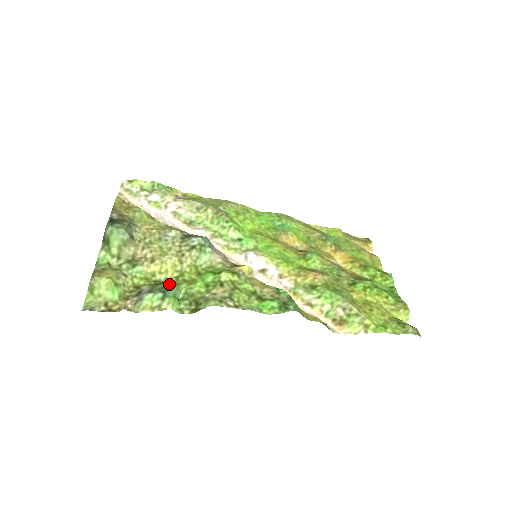
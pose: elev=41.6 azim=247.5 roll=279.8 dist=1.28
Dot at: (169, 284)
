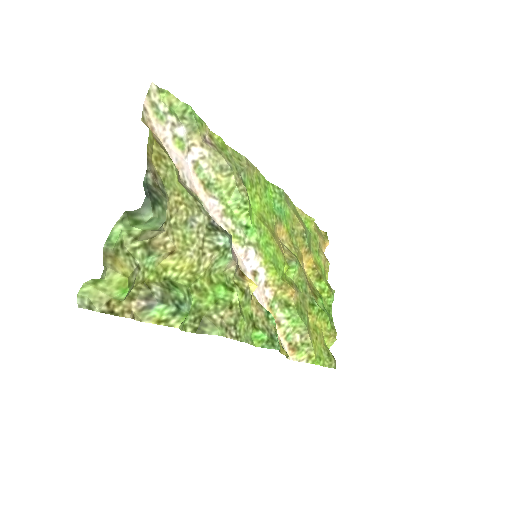
Dot at: (183, 294)
